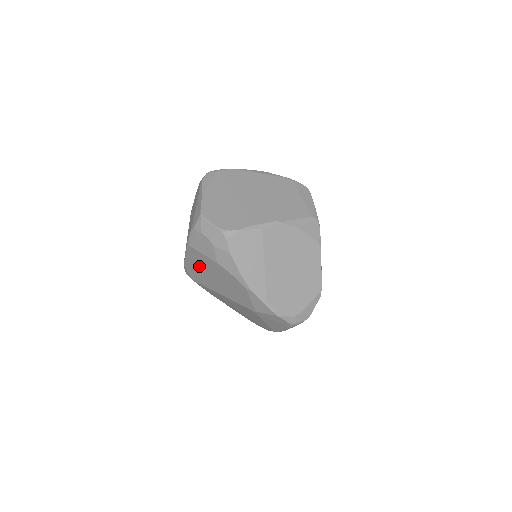
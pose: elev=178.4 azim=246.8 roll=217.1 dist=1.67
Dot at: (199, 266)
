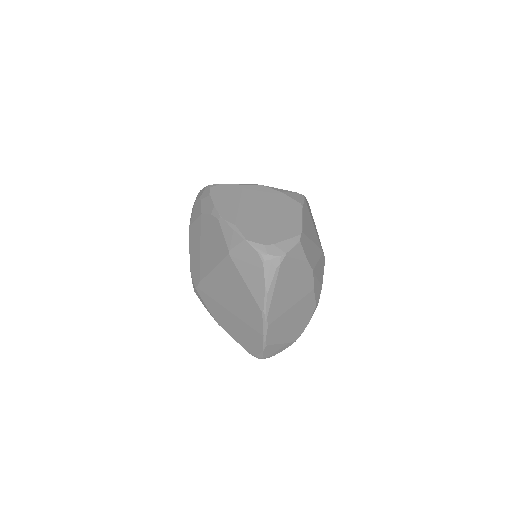
Dot at: (196, 248)
